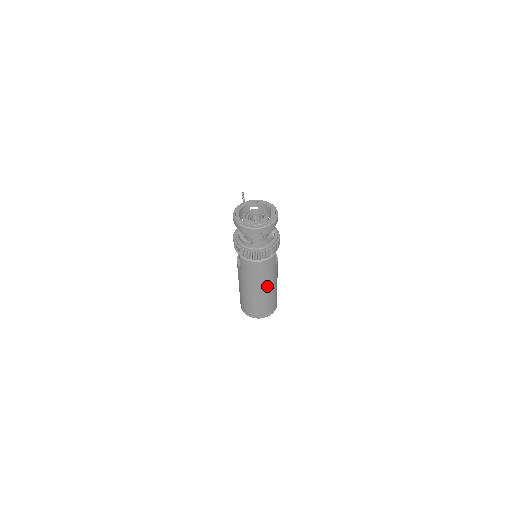
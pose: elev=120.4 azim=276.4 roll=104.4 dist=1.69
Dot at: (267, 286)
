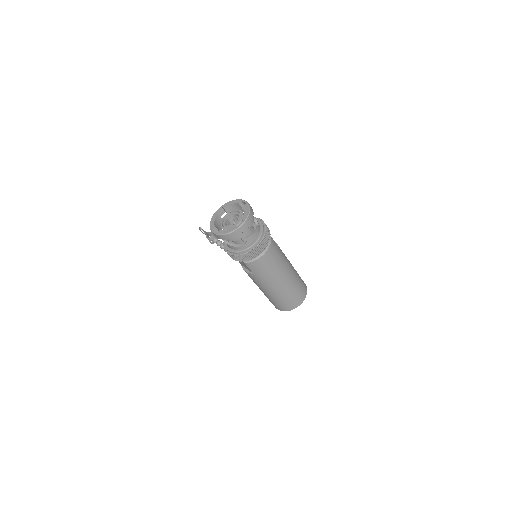
Dot at: (286, 271)
